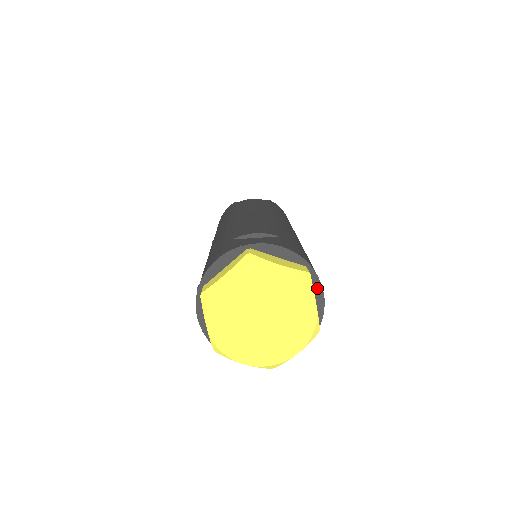
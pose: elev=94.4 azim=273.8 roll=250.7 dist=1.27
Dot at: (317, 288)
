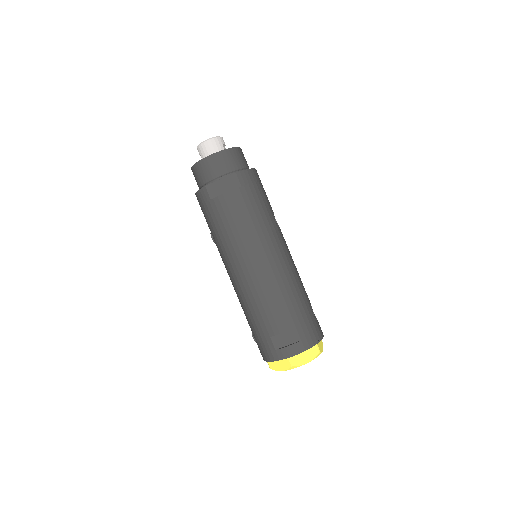
Dot at: occluded
